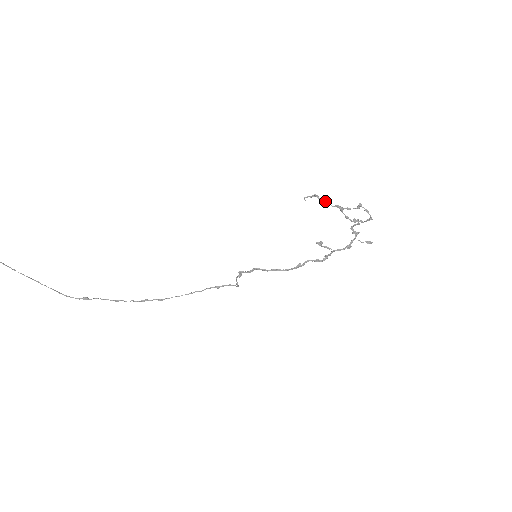
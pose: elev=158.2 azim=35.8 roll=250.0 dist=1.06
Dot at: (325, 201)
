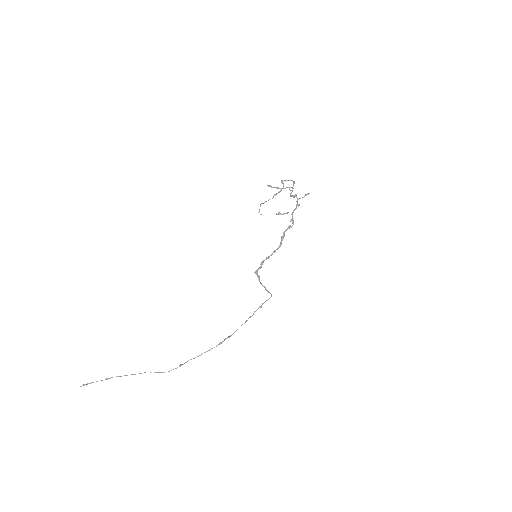
Dot at: occluded
